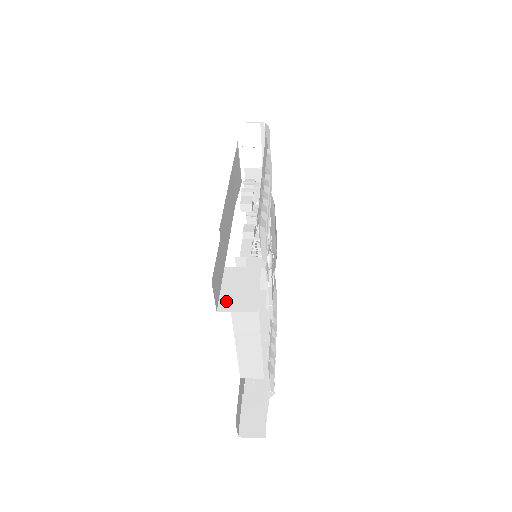
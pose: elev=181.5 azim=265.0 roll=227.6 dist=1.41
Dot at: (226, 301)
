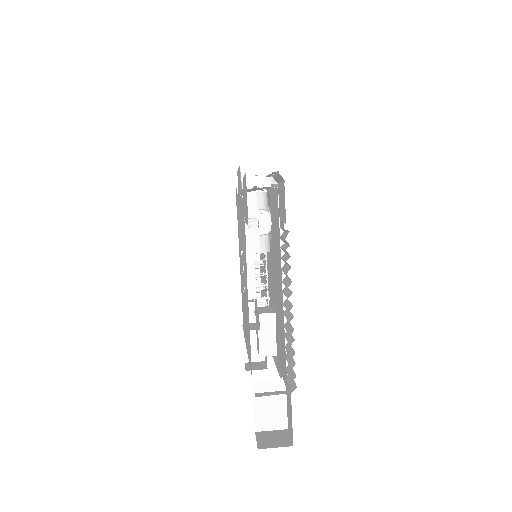
Dot at: (261, 421)
